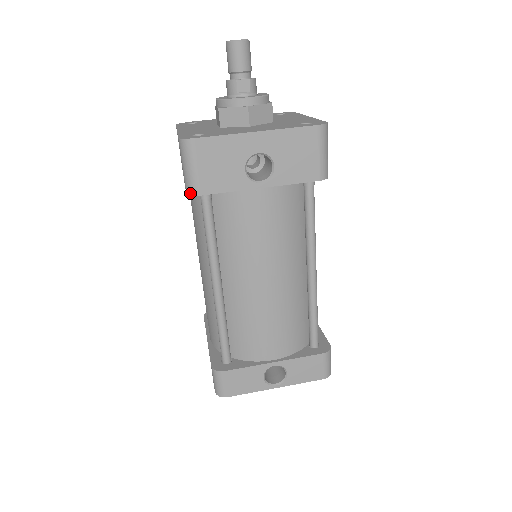
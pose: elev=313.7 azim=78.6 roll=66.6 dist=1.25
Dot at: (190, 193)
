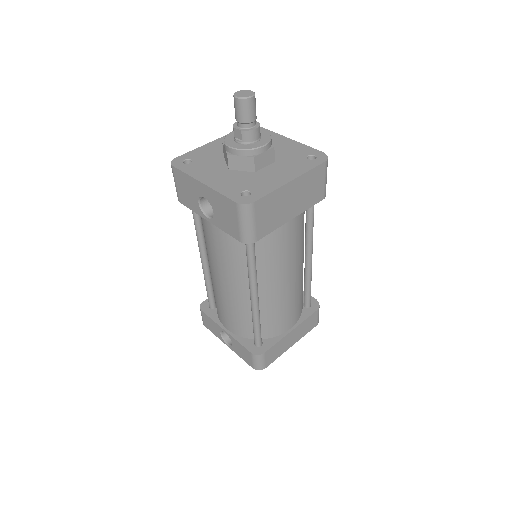
Dot at: occluded
